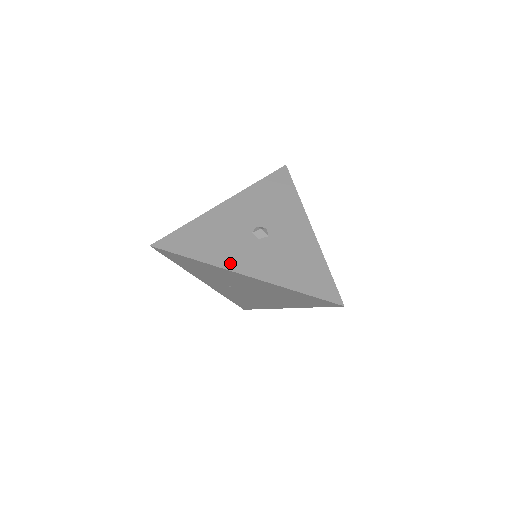
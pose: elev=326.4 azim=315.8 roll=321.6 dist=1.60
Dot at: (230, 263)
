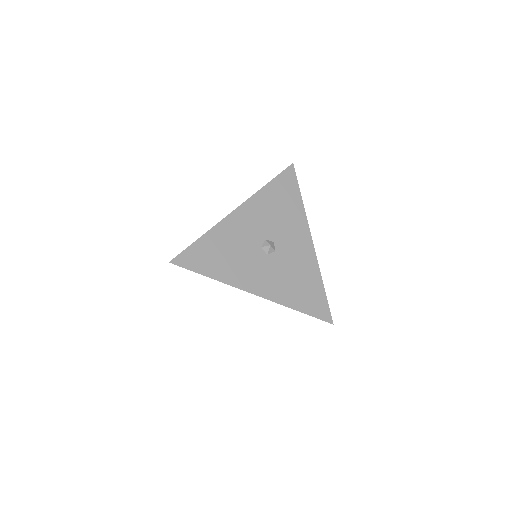
Dot at: (242, 282)
